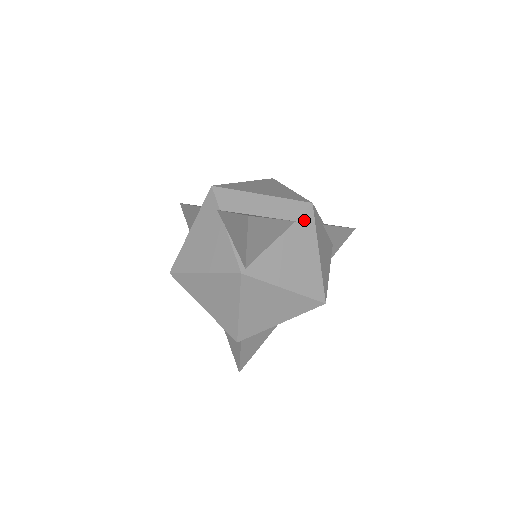
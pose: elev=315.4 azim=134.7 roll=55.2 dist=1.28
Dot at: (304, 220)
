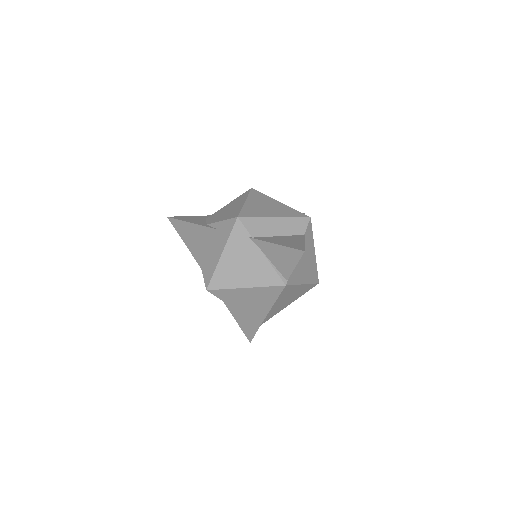
Dot at: (308, 231)
